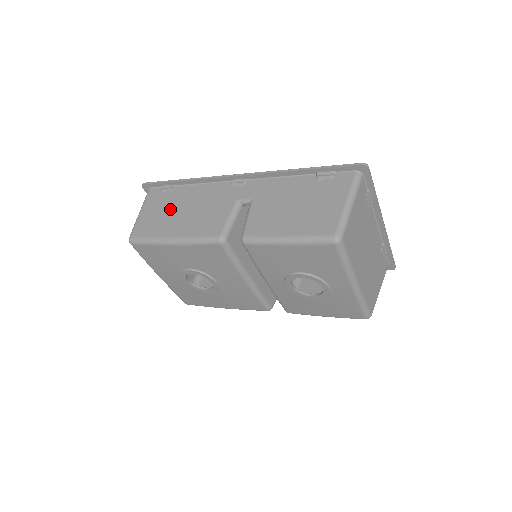
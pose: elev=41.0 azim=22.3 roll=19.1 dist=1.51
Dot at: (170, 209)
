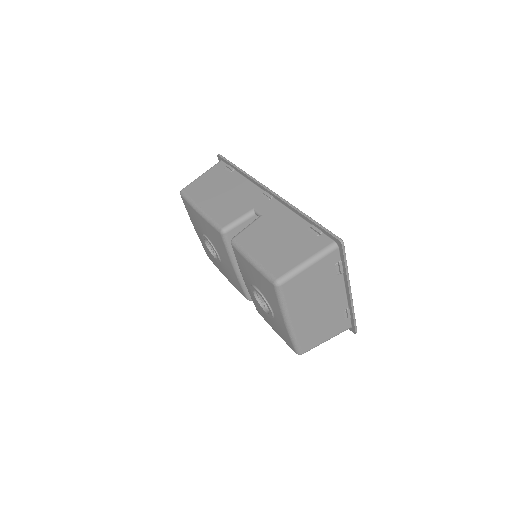
Dot at: (217, 186)
